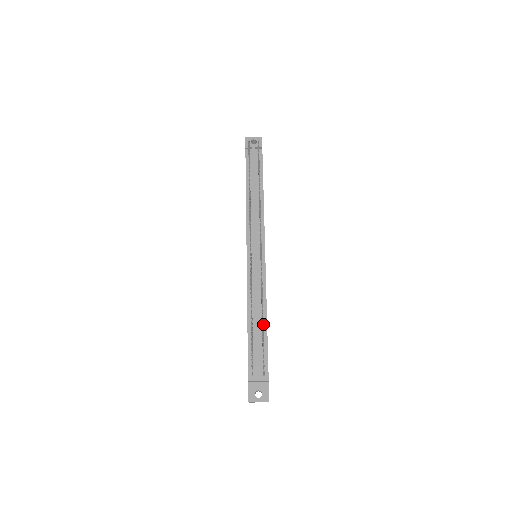
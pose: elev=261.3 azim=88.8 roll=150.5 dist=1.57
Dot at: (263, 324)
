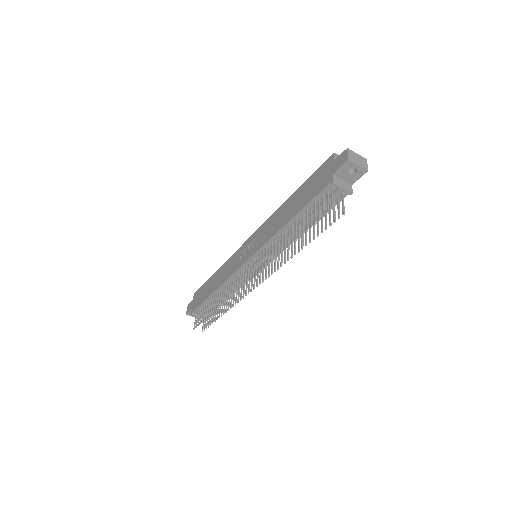
Dot at: occluded
